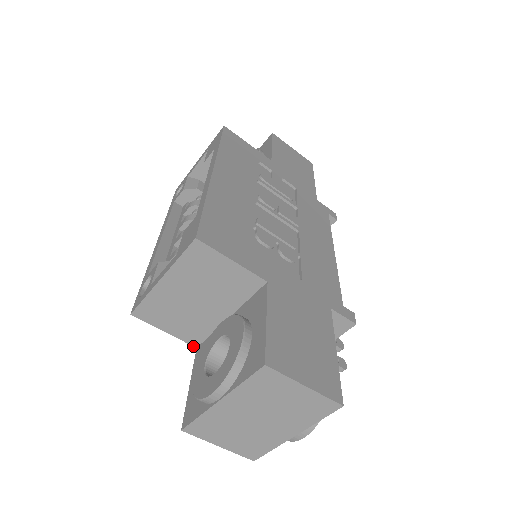
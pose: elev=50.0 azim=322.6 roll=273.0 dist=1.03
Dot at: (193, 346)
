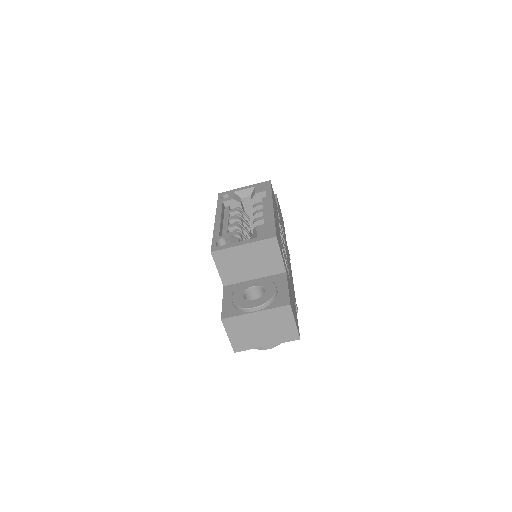
Dot at: (223, 284)
